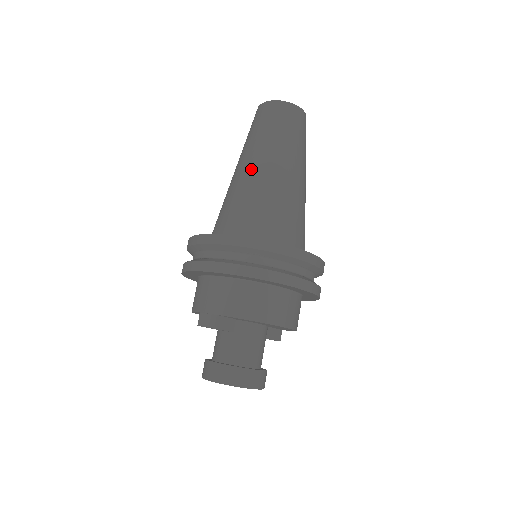
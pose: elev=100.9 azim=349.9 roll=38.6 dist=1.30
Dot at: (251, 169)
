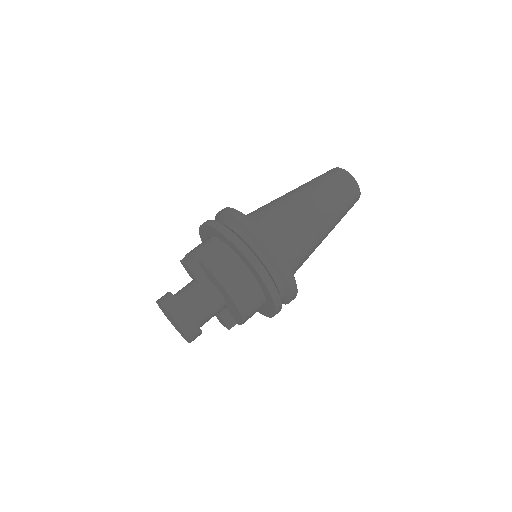
Dot at: (293, 195)
